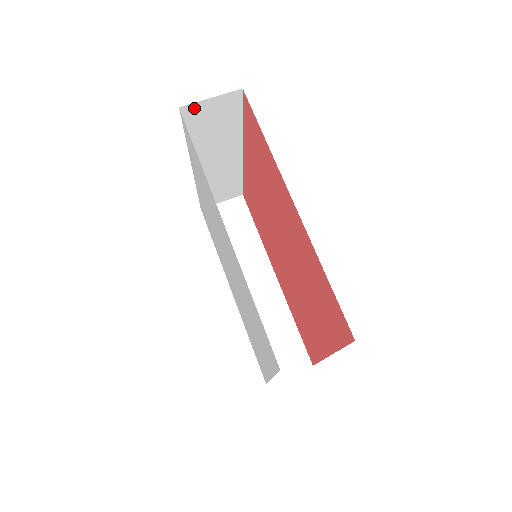
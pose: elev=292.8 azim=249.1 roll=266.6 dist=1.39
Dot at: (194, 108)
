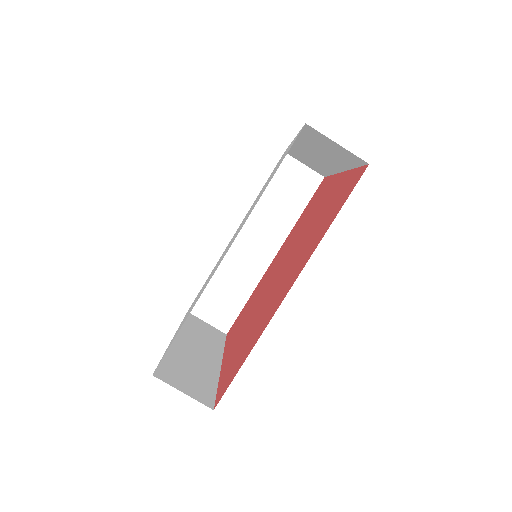
Dot at: (319, 133)
